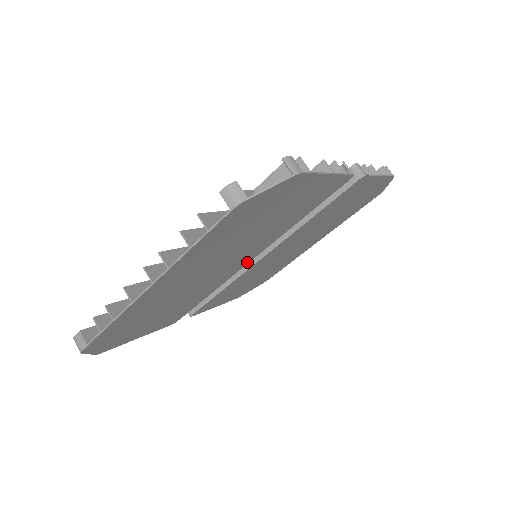
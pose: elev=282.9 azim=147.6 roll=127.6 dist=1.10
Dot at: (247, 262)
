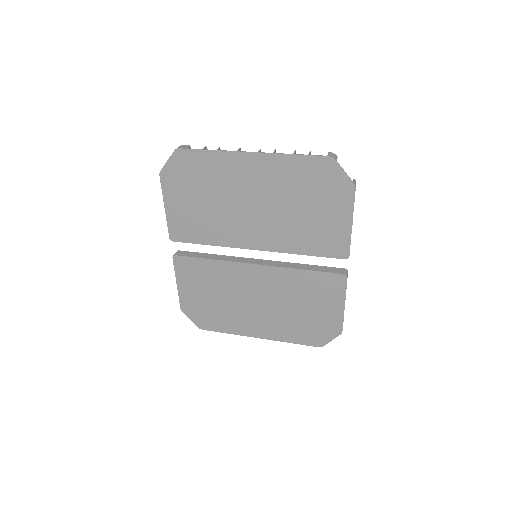
Dot at: (254, 247)
